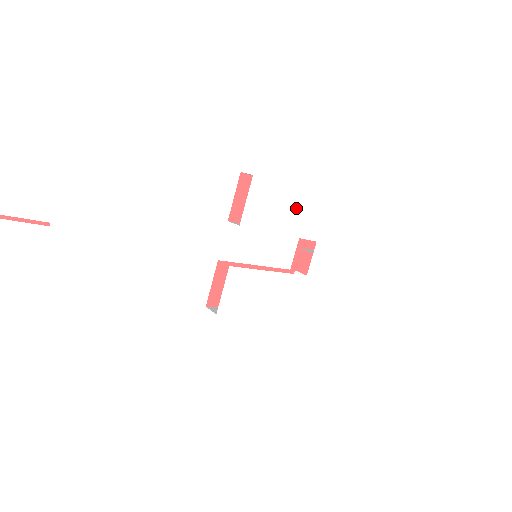
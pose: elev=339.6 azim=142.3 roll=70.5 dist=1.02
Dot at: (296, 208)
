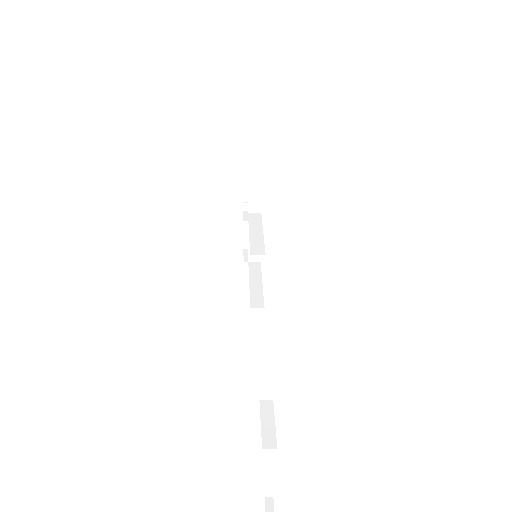
Dot at: occluded
